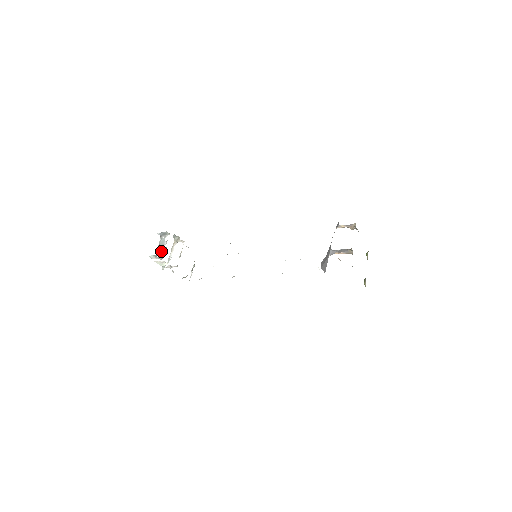
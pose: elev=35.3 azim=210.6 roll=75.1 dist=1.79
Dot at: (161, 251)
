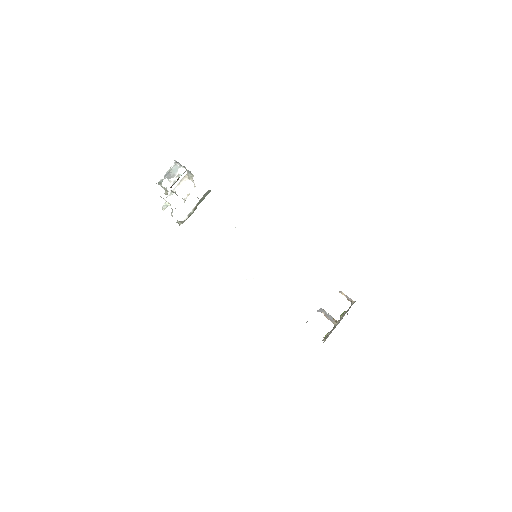
Dot at: (169, 180)
